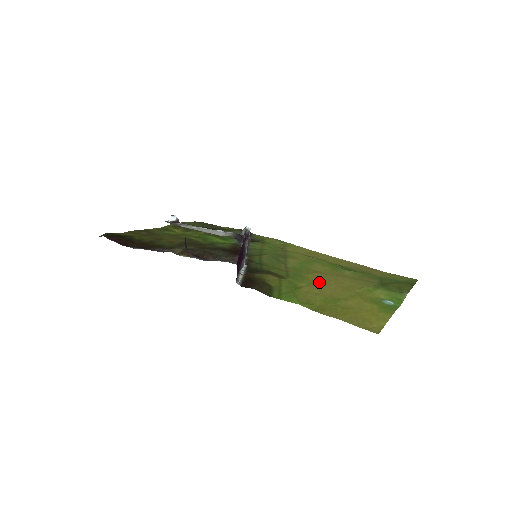
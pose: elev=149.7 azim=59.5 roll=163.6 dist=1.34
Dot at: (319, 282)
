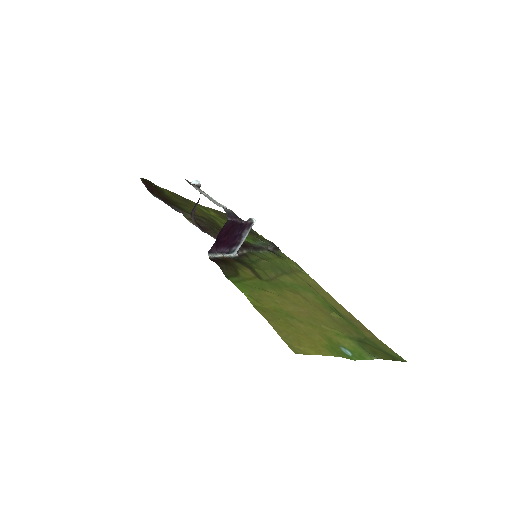
Dot at: (292, 300)
